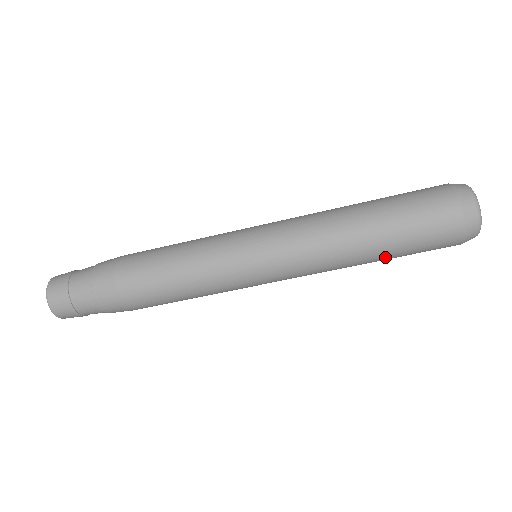
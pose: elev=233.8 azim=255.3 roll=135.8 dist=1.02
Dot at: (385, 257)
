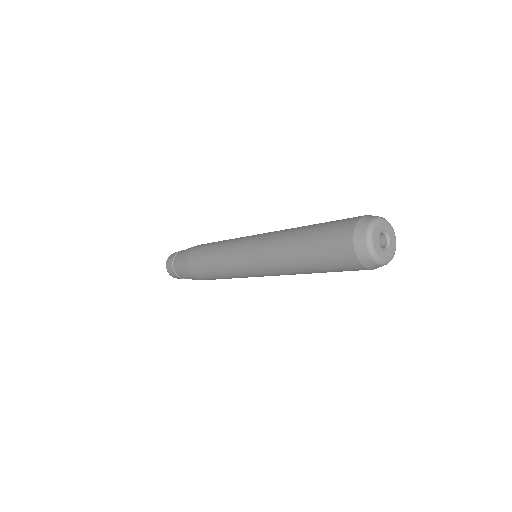
Dot at: occluded
